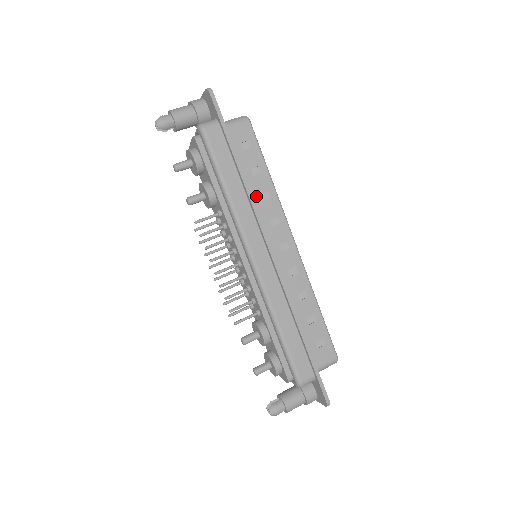
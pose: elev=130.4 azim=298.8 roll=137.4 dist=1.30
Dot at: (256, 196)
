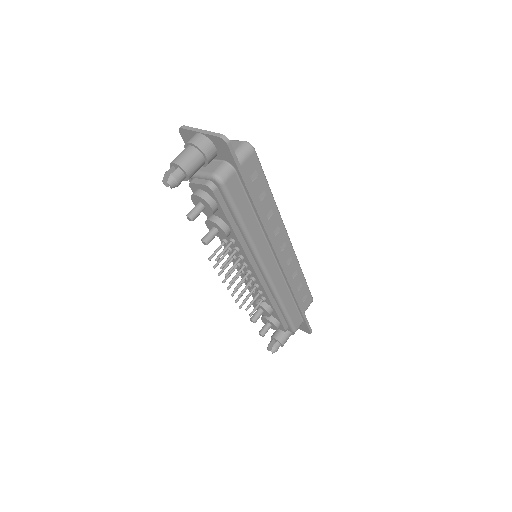
Dot at: (264, 218)
